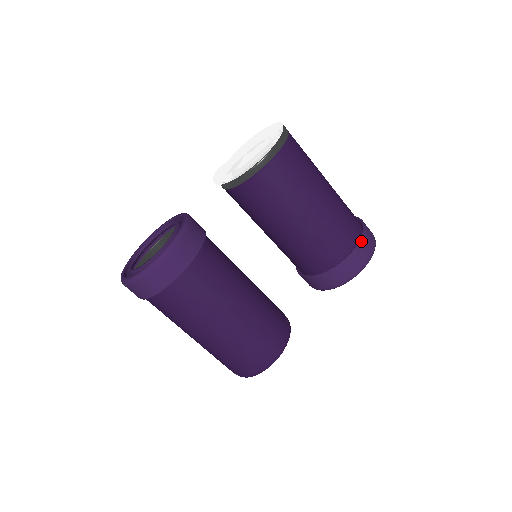
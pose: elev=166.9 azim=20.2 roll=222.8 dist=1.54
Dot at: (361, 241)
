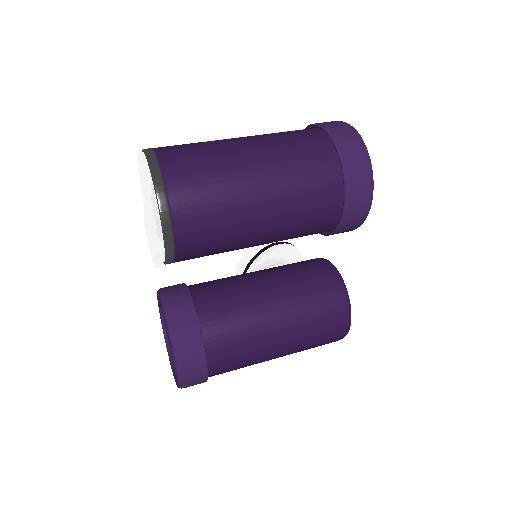
Dot at: (346, 180)
